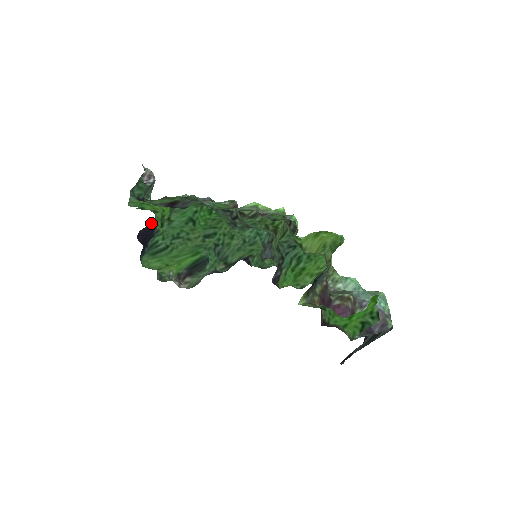
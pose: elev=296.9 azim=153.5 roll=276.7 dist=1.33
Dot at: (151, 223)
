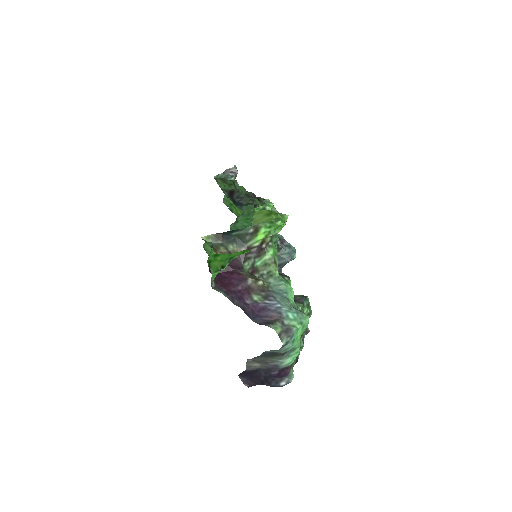
Dot at: occluded
